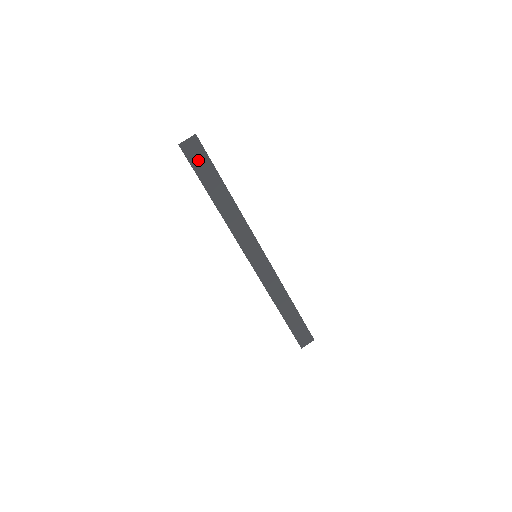
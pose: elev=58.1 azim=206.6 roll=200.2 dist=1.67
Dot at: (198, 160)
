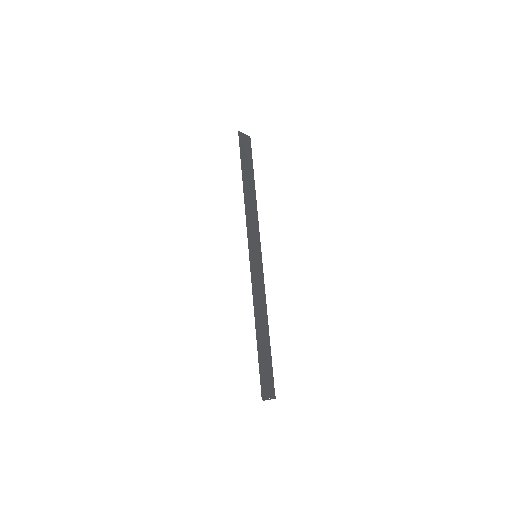
Dot at: (246, 151)
